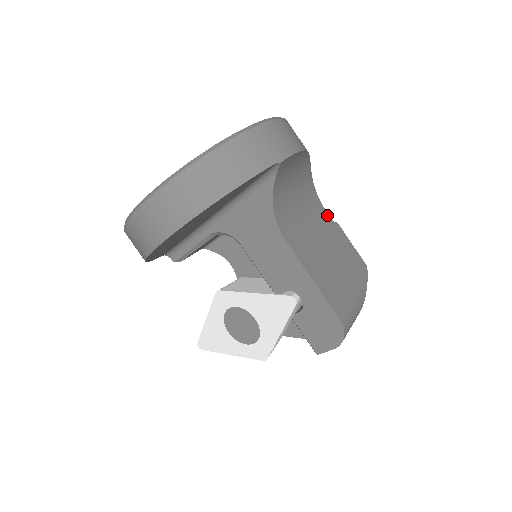
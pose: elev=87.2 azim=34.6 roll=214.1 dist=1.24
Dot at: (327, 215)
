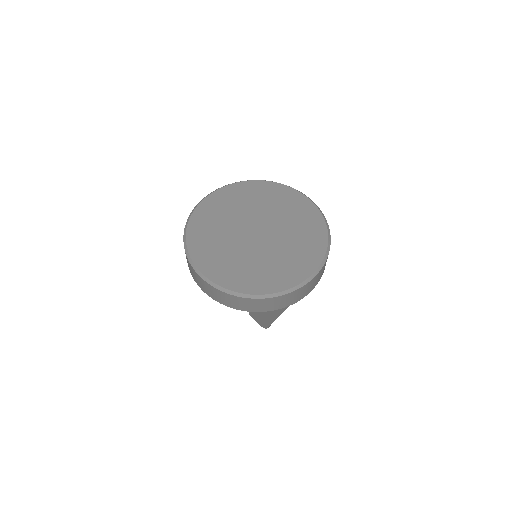
Dot at: occluded
